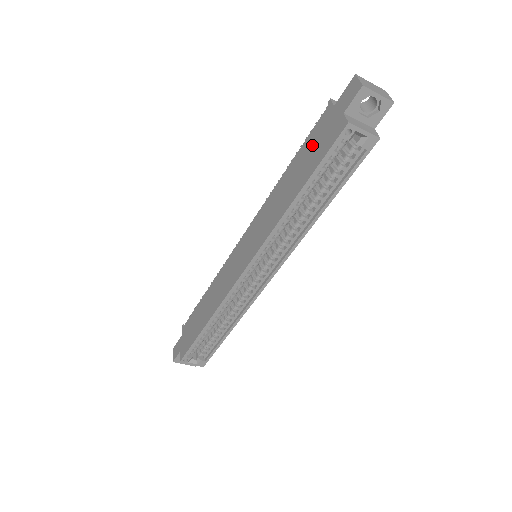
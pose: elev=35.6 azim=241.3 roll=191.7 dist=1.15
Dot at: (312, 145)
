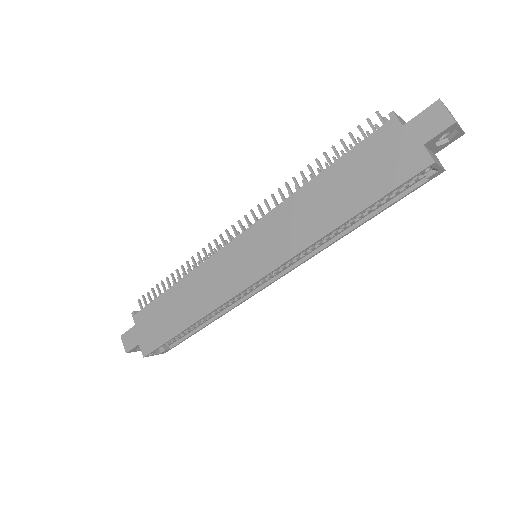
Dot at: (367, 163)
